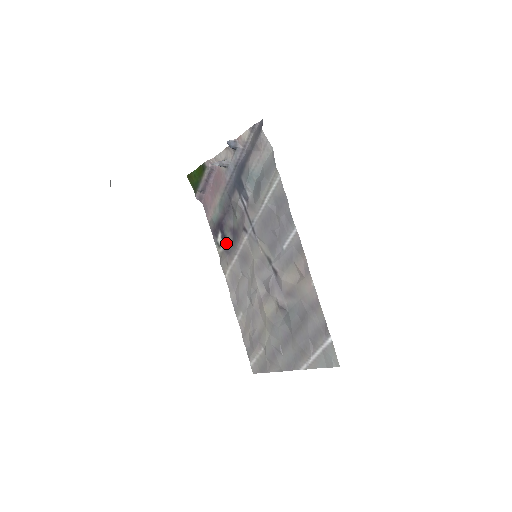
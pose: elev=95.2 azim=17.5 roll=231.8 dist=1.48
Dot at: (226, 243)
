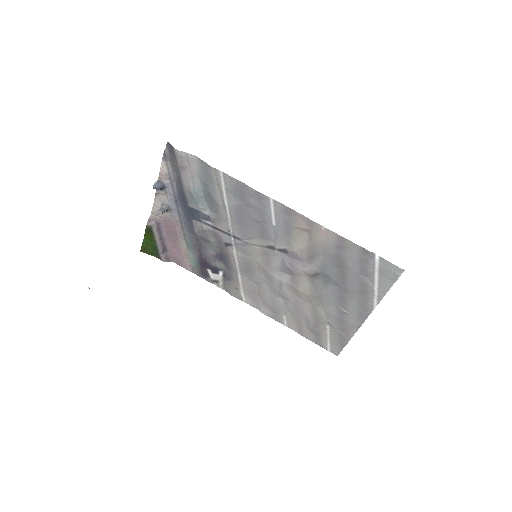
Dot at: (221, 273)
